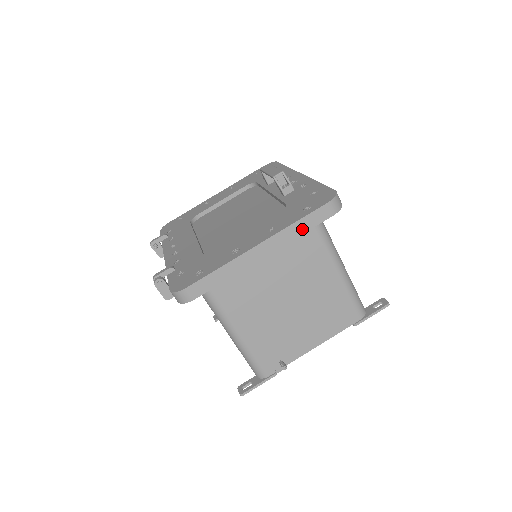
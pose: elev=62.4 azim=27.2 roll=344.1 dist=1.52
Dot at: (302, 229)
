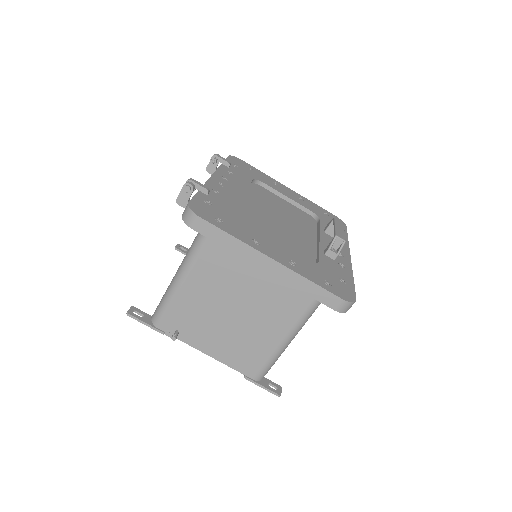
Dot at: (308, 290)
